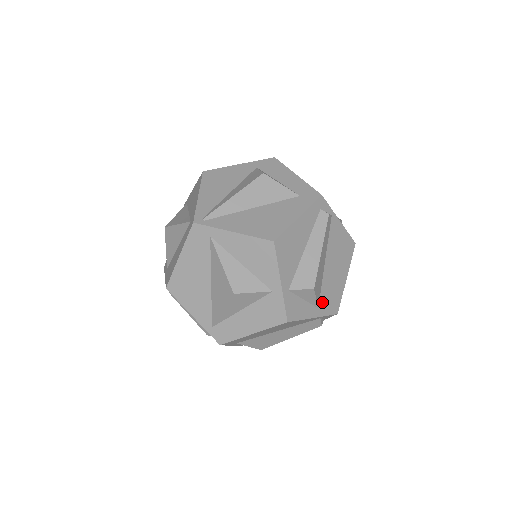
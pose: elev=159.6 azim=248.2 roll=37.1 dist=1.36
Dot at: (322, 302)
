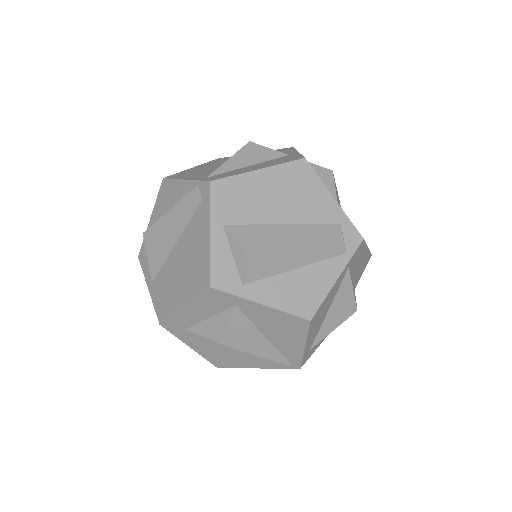
Dot at: occluded
